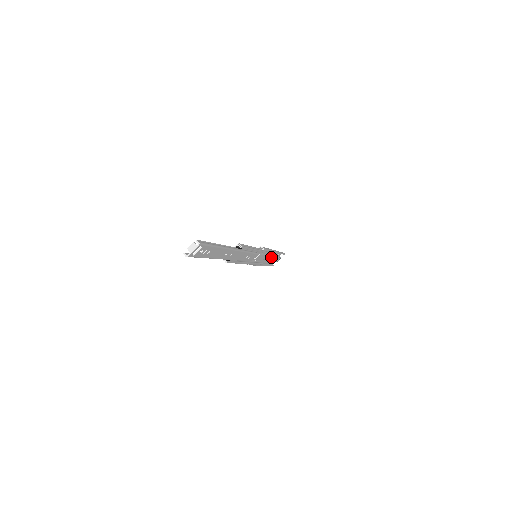
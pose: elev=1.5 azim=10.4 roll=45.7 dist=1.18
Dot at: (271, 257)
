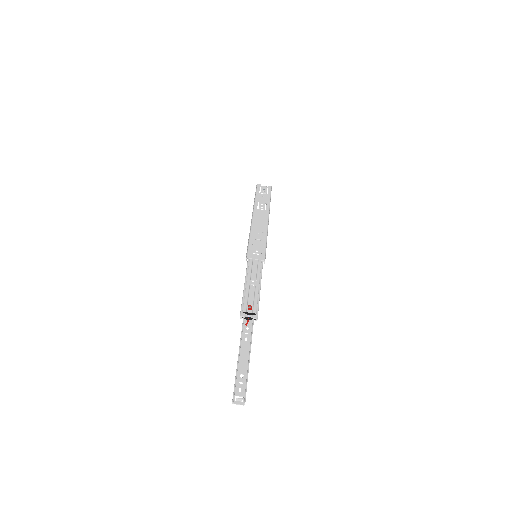
Dot at: occluded
